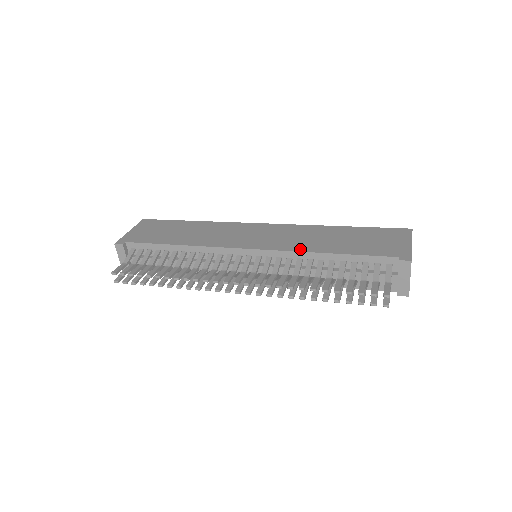
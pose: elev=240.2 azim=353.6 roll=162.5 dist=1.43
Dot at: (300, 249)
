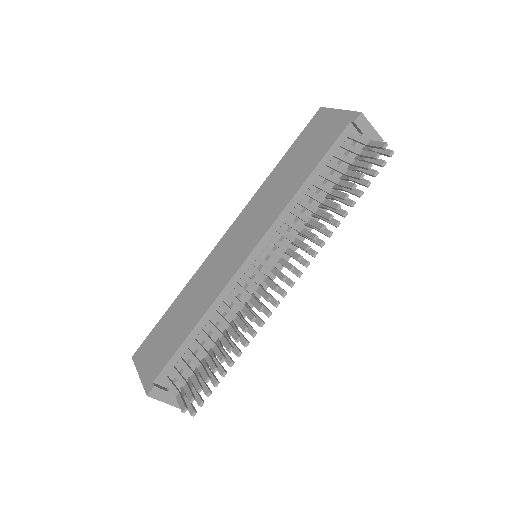
Dot at: (284, 204)
